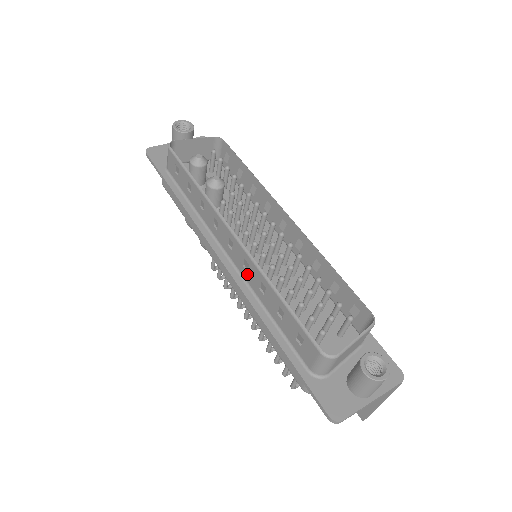
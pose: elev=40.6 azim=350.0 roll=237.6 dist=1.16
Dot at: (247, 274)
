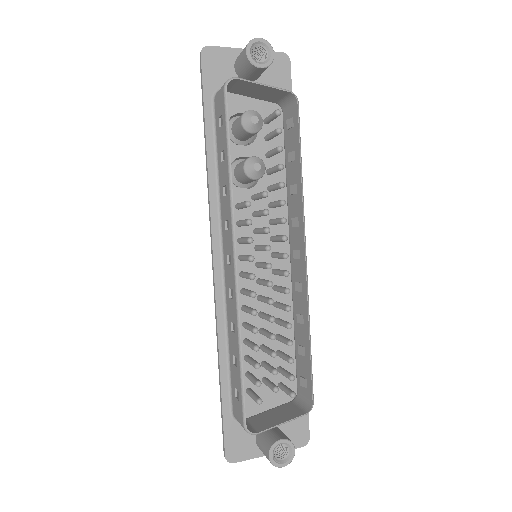
Dot at: (229, 298)
